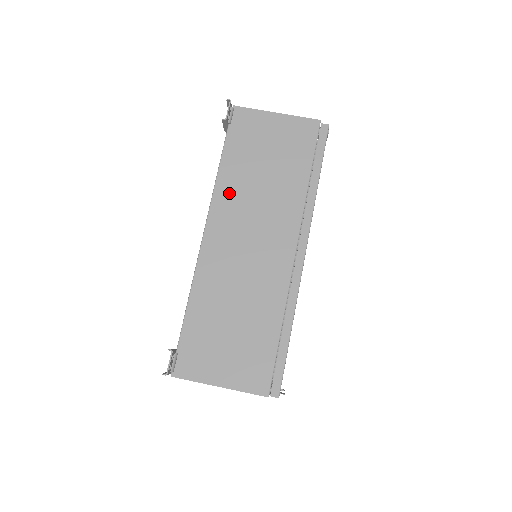
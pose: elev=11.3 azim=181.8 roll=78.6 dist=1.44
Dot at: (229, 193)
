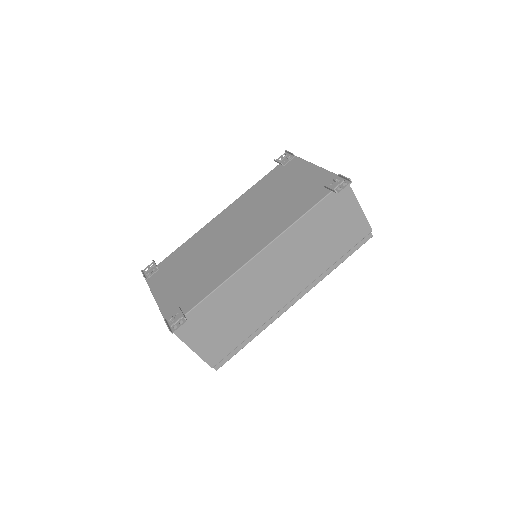
Dot at: (294, 238)
